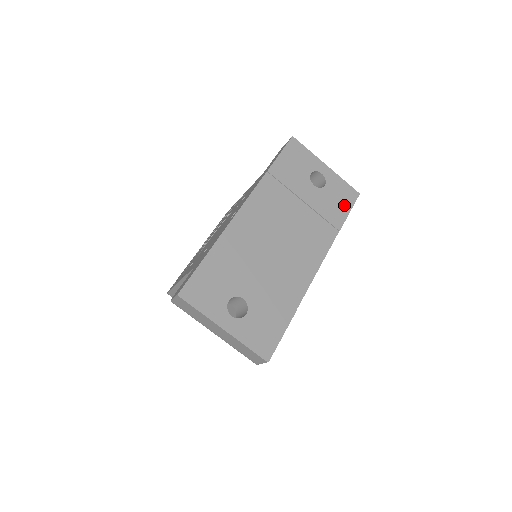
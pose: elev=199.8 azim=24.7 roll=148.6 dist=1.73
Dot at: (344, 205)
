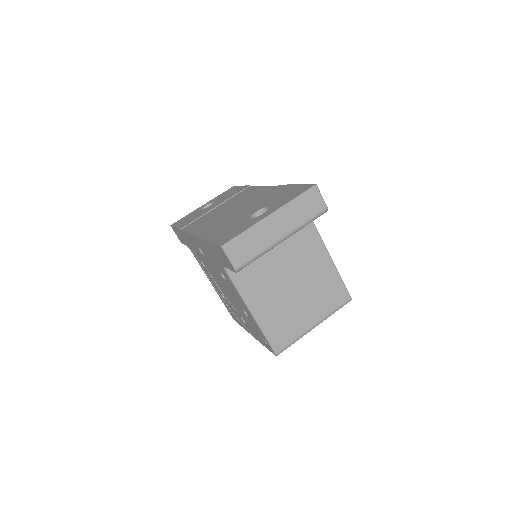
Dot at: occluded
